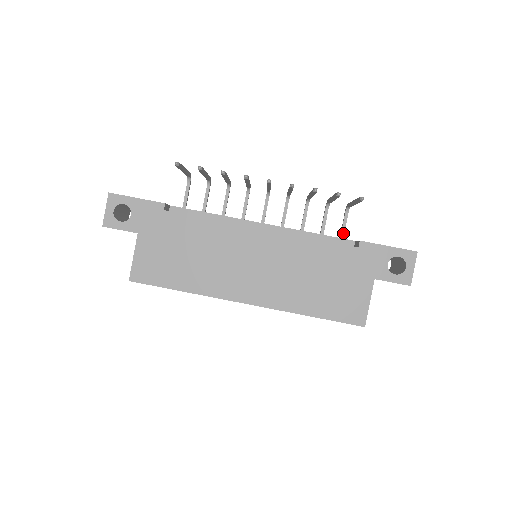
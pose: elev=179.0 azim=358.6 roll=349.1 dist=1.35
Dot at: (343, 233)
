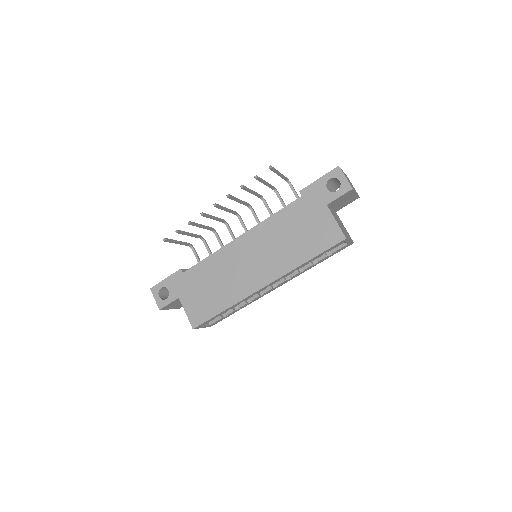
Dot at: occluded
